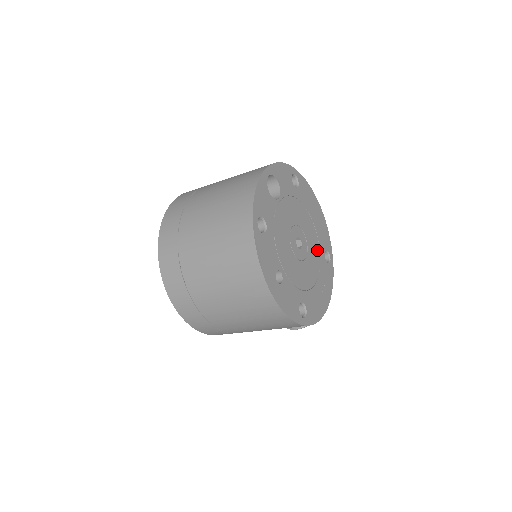
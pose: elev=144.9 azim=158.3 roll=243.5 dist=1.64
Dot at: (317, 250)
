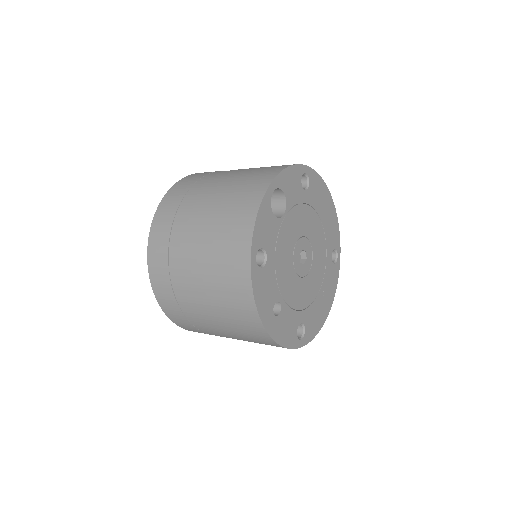
Dot at: (323, 254)
